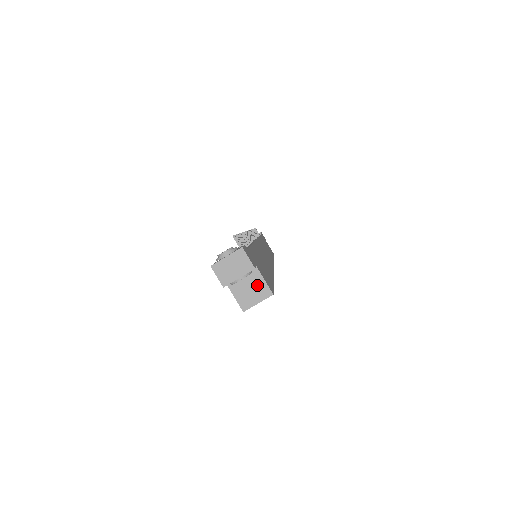
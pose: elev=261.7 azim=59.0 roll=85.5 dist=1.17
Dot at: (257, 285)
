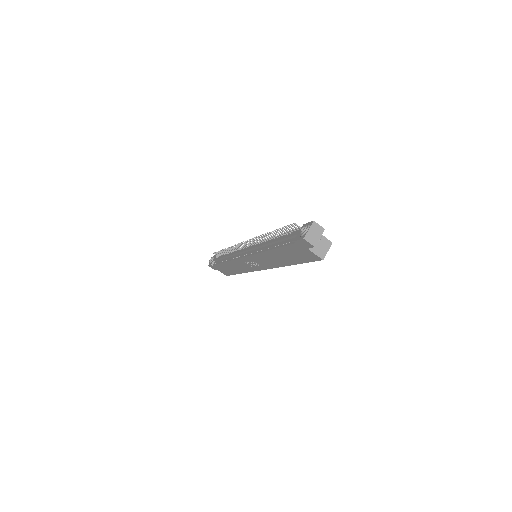
Dot at: (323, 242)
